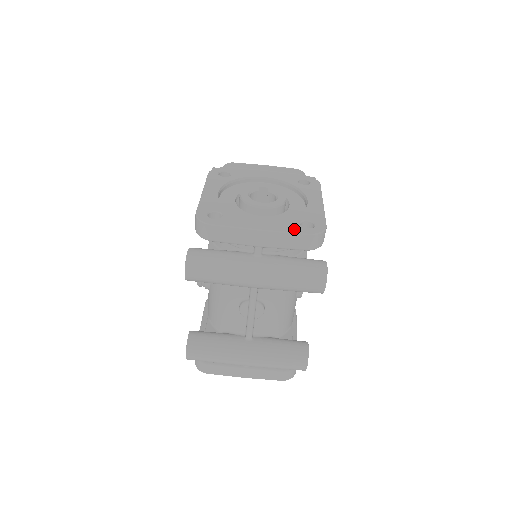
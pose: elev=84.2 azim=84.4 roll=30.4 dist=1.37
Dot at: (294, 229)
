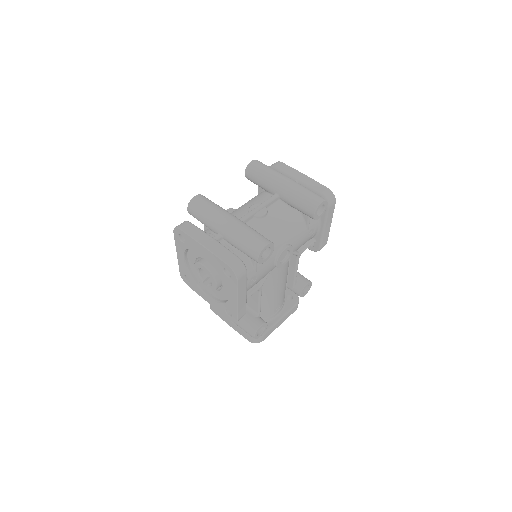
Dot at: occluded
